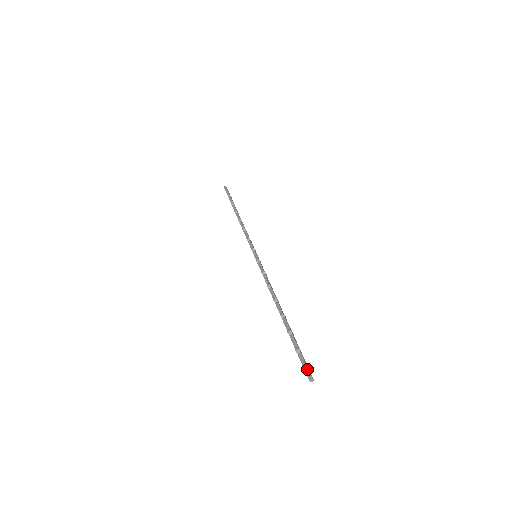
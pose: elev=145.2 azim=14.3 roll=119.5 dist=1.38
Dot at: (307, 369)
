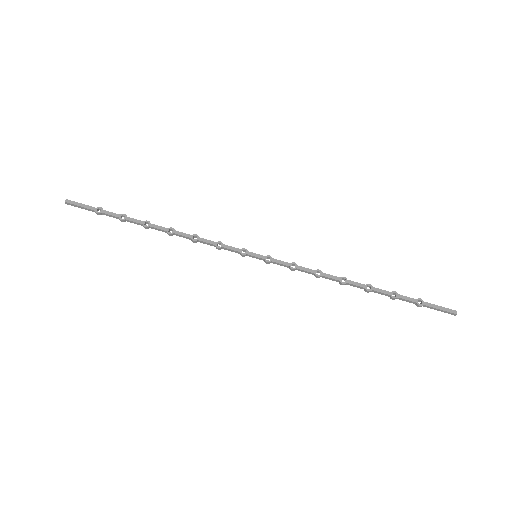
Dot at: (445, 312)
